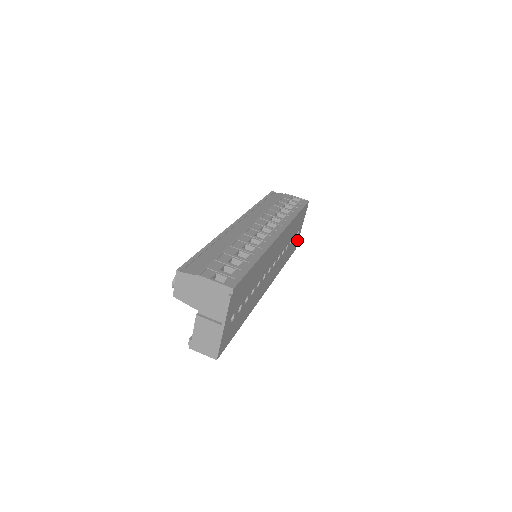
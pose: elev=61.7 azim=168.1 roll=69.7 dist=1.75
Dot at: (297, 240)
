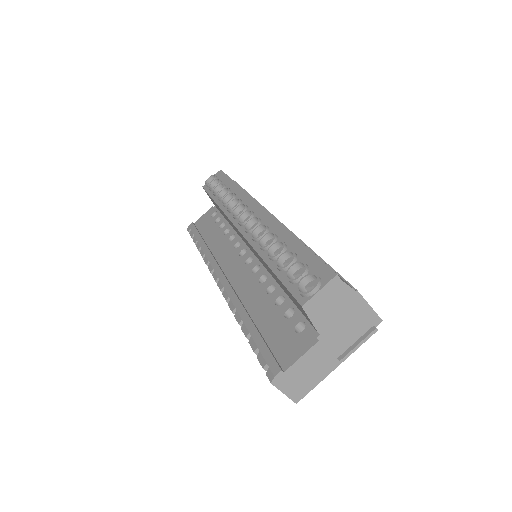
Dot at: occluded
